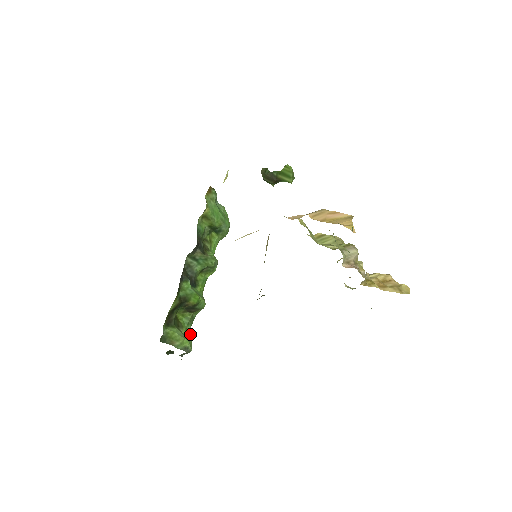
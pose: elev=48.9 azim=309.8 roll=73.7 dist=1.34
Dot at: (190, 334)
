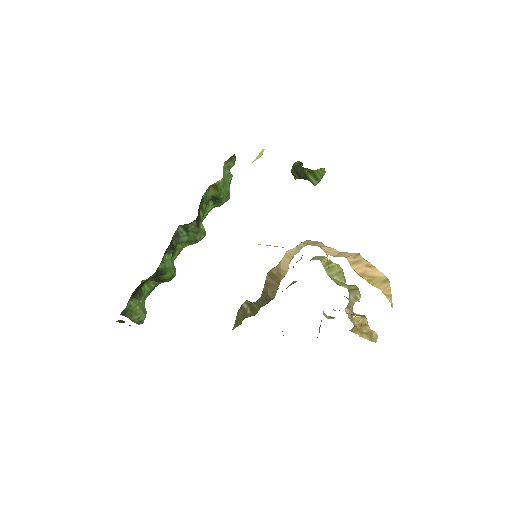
Dot at: occluded
